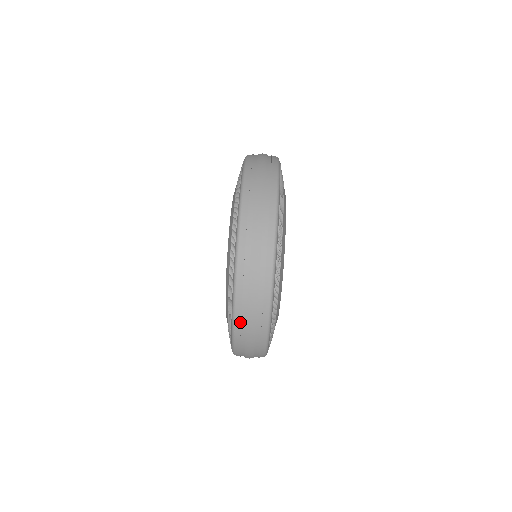
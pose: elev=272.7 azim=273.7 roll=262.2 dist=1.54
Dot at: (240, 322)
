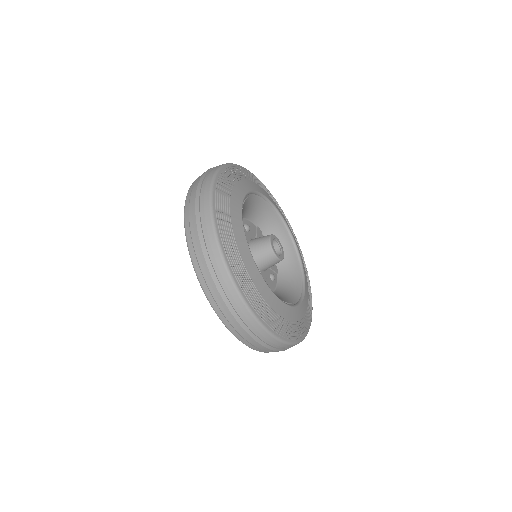
Dot at: occluded
